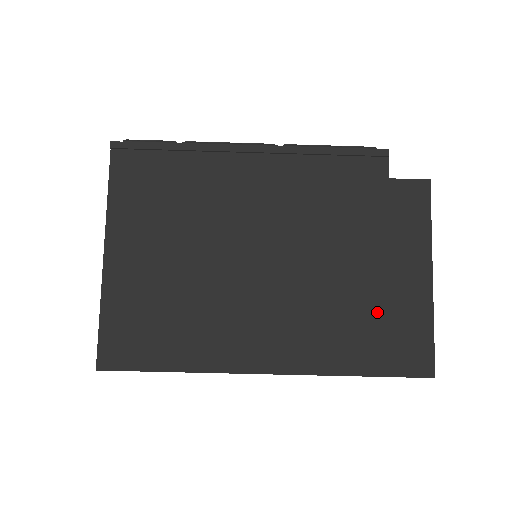
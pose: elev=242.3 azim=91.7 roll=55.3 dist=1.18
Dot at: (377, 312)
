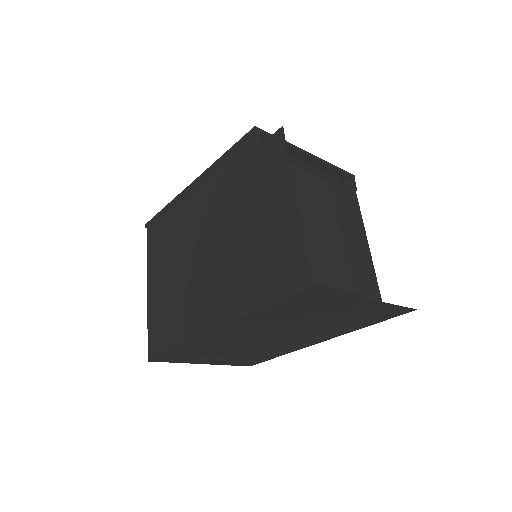
Dot at: (265, 251)
